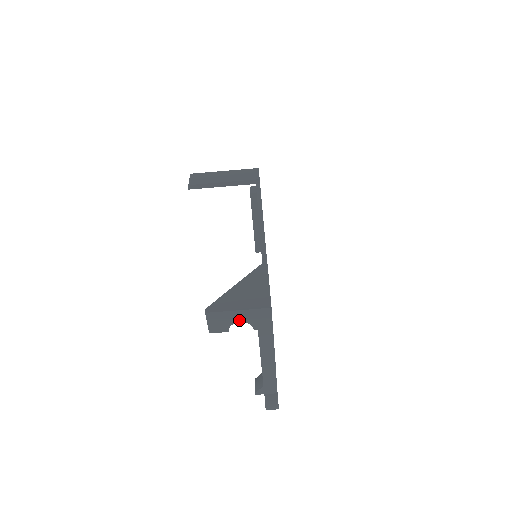
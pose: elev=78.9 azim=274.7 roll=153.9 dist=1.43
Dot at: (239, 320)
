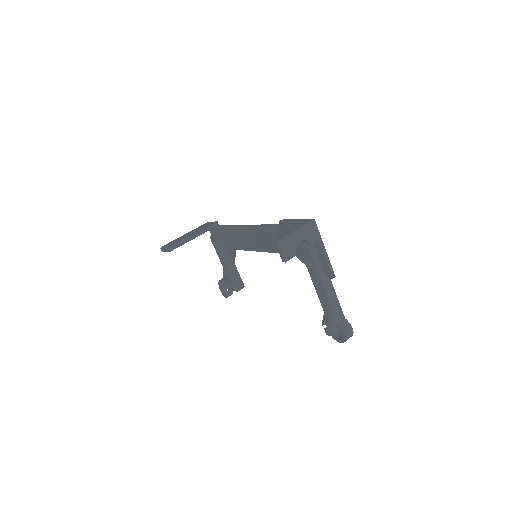
Dot at: (299, 240)
